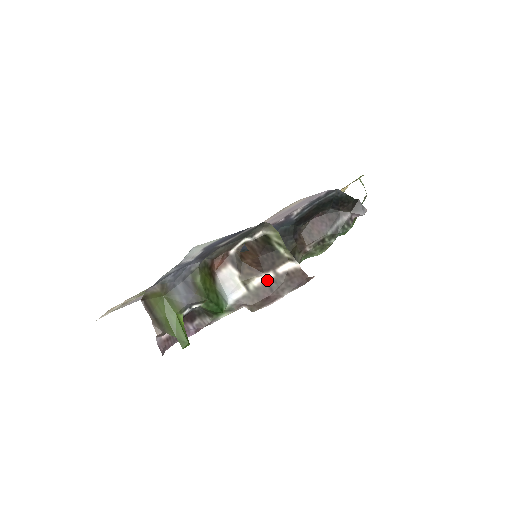
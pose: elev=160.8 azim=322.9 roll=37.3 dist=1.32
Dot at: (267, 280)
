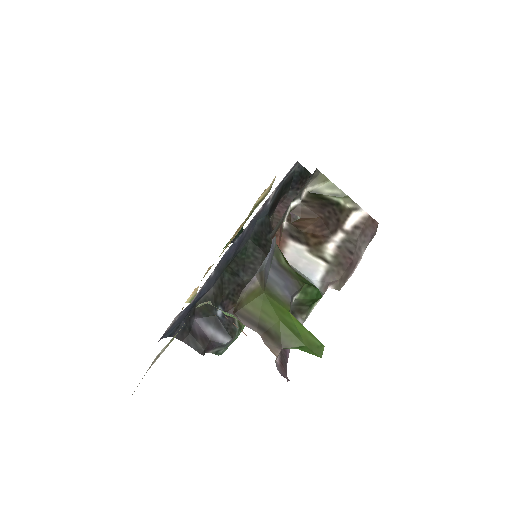
Dot at: (340, 243)
